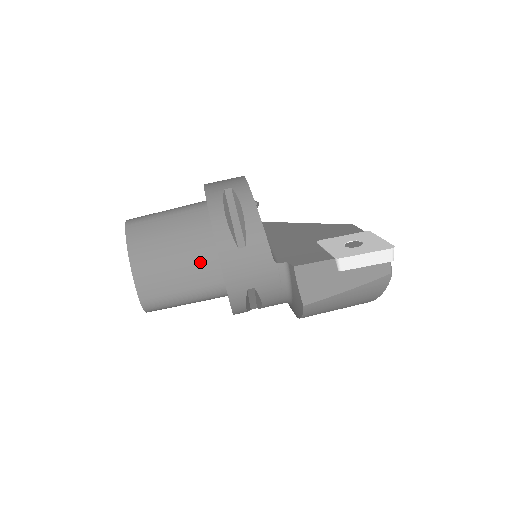
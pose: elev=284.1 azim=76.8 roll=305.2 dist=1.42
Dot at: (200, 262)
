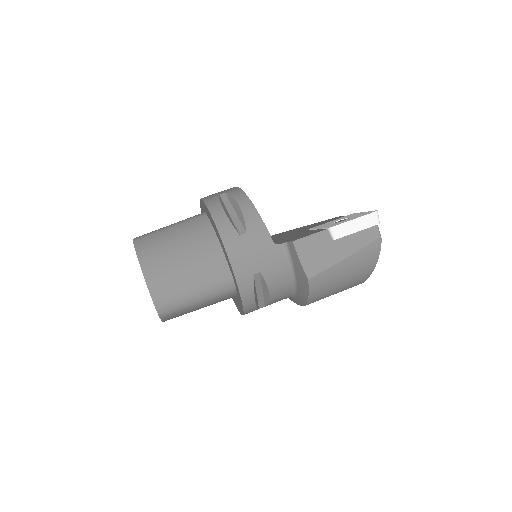
Dot at: (206, 258)
